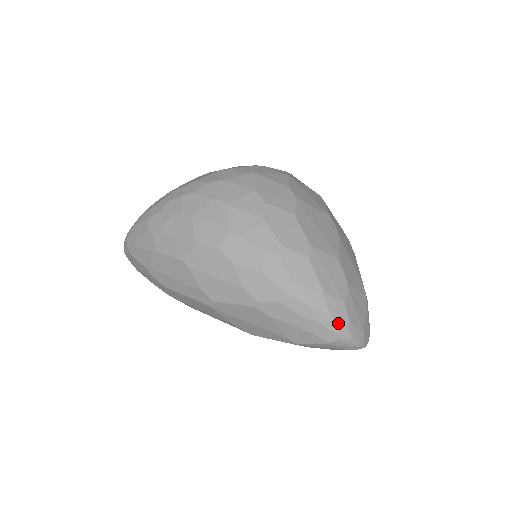
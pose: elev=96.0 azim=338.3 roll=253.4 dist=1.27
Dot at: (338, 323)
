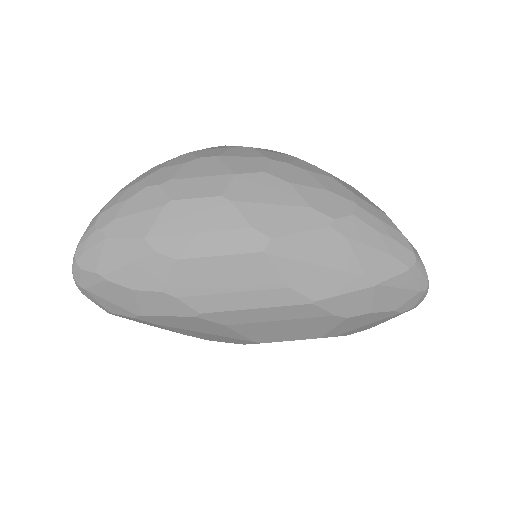
Dot at: (410, 243)
